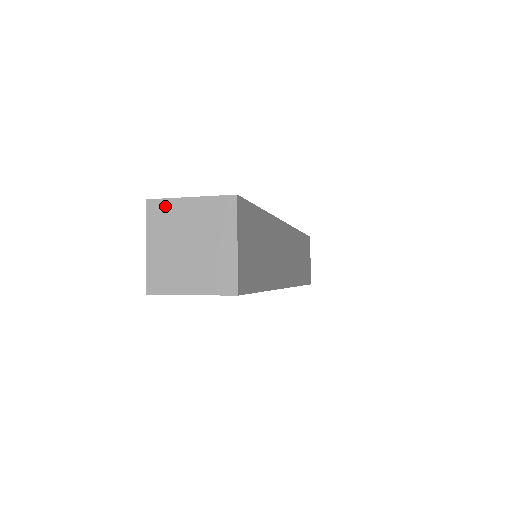
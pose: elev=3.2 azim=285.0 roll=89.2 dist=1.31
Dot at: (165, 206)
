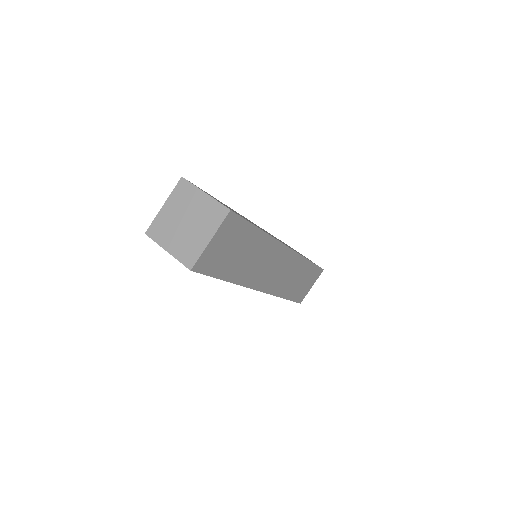
Dot at: (189, 188)
